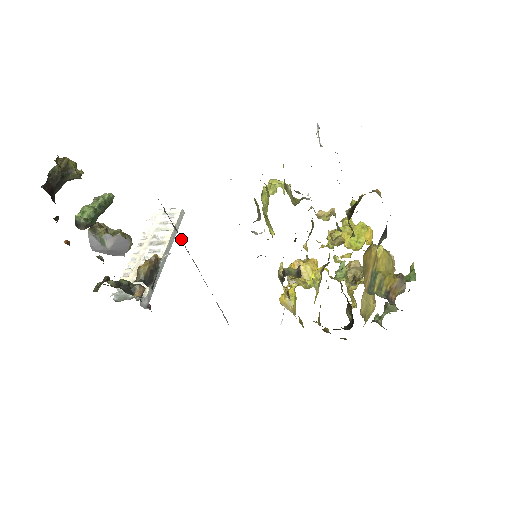
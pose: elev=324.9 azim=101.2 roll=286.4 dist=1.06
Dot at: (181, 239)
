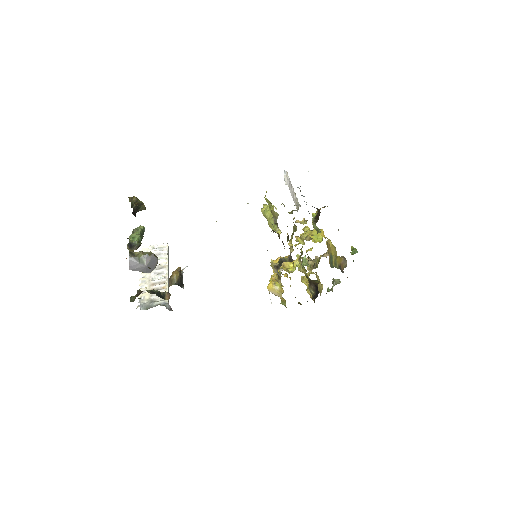
Dot at: occluded
